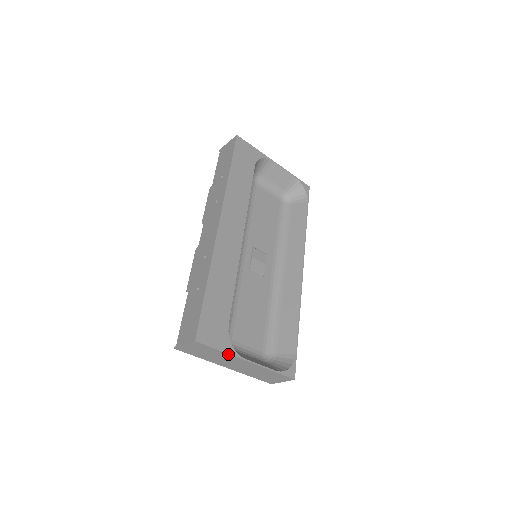
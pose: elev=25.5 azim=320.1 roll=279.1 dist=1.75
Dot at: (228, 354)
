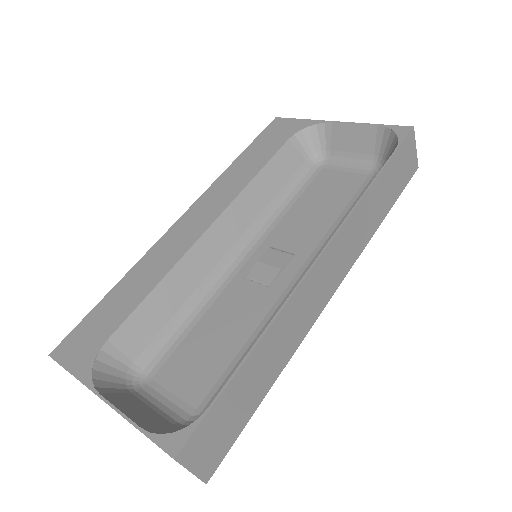
Dot at: (80, 381)
